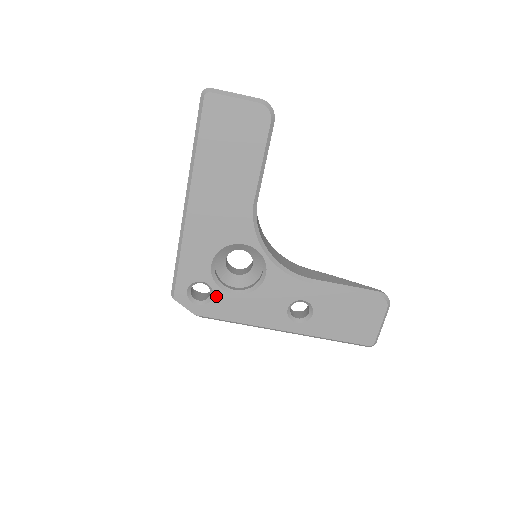
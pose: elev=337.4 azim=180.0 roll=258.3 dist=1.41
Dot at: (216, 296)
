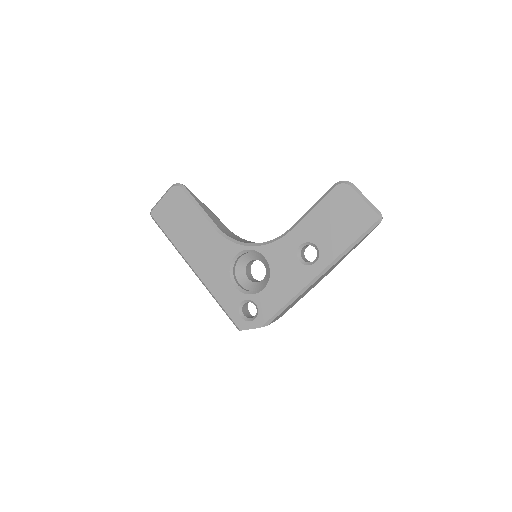
Dot at: (257, 302)
